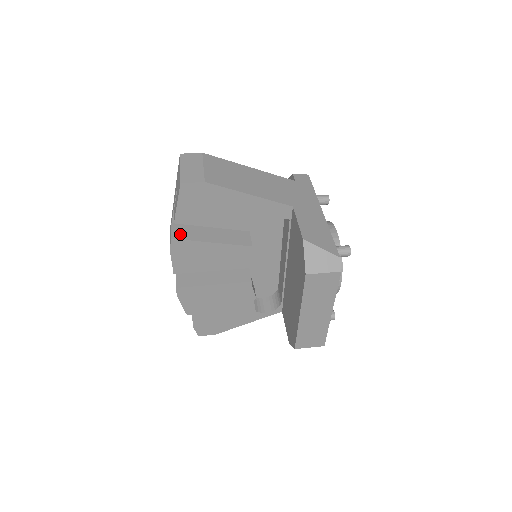
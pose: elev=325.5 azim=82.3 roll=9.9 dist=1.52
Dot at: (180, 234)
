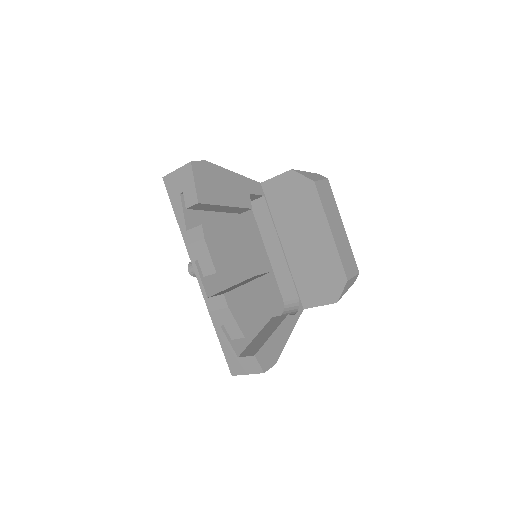
Dot at: occluded
